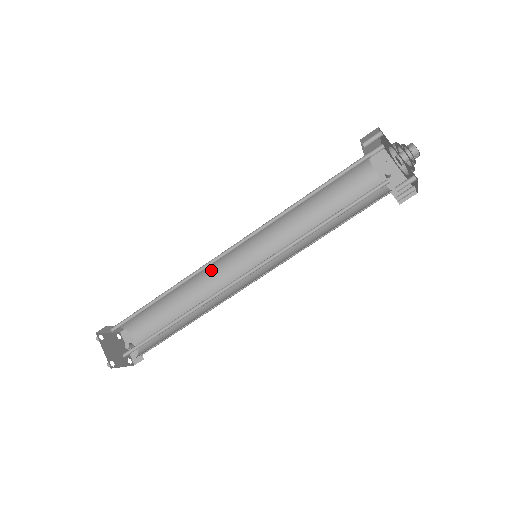
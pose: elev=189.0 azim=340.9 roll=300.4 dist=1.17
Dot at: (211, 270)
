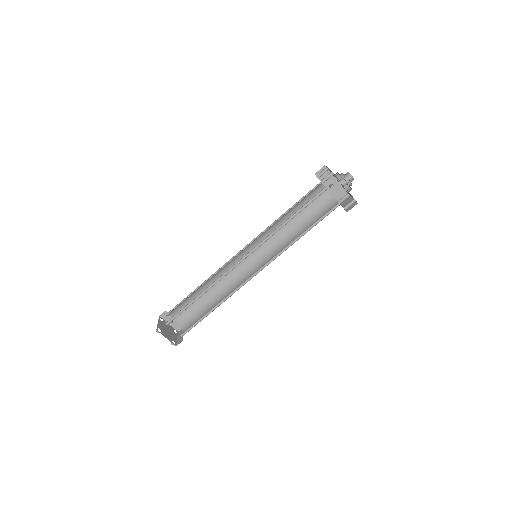
Dot at: (223, 267)
